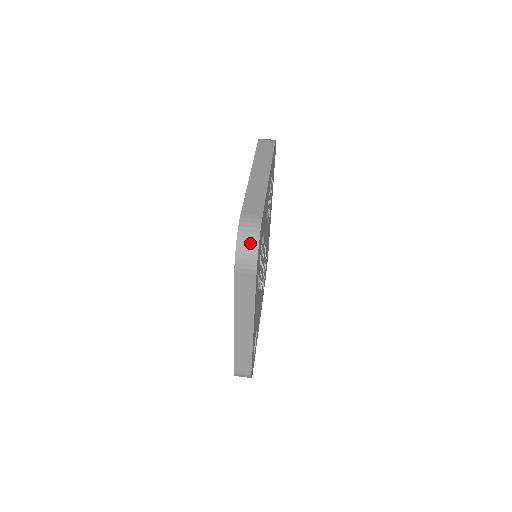
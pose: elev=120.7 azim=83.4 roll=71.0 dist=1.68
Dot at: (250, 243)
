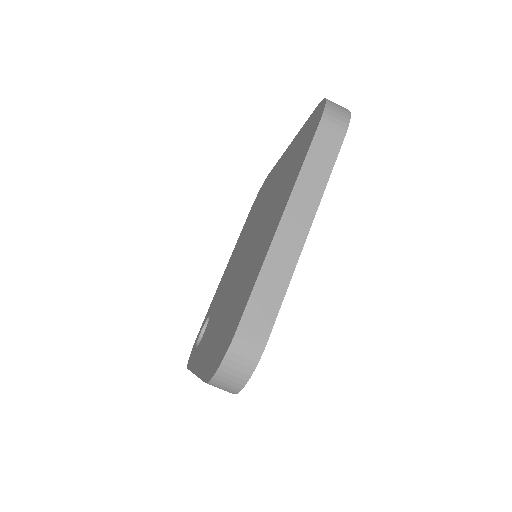
Dot at: (236, 377)
